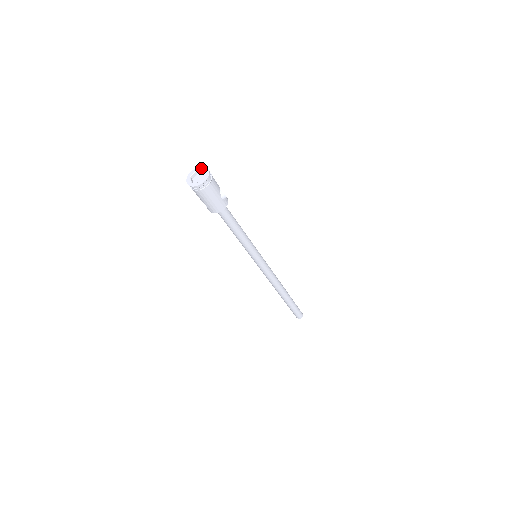
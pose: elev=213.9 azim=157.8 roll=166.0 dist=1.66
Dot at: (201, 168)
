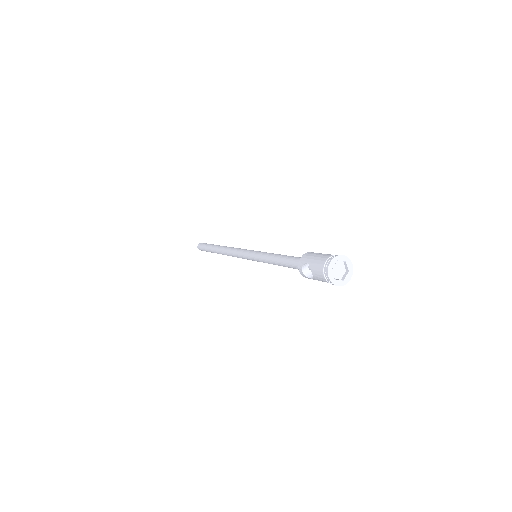
Dot at: (343, 258)
